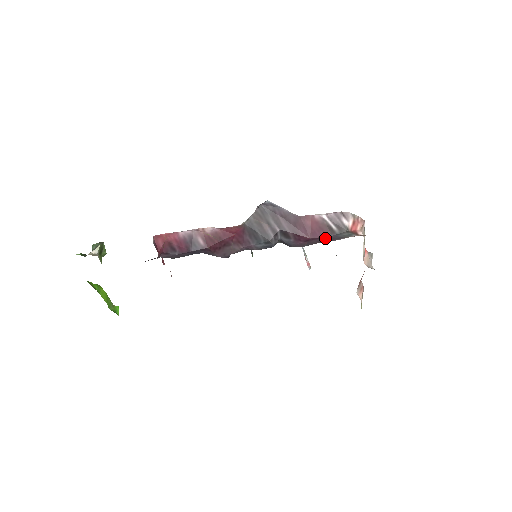
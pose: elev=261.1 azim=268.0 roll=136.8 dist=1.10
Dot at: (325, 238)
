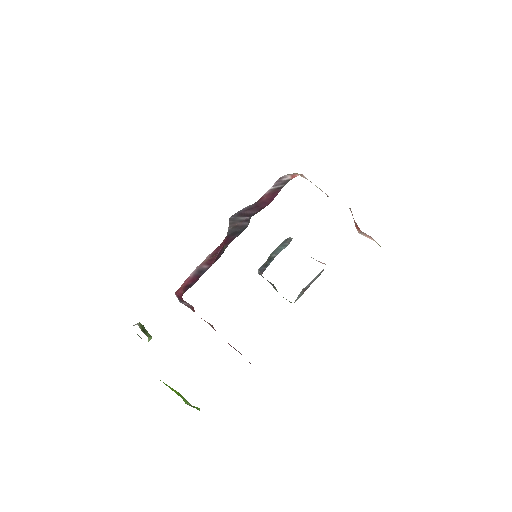
Dot at: (277, 192)
